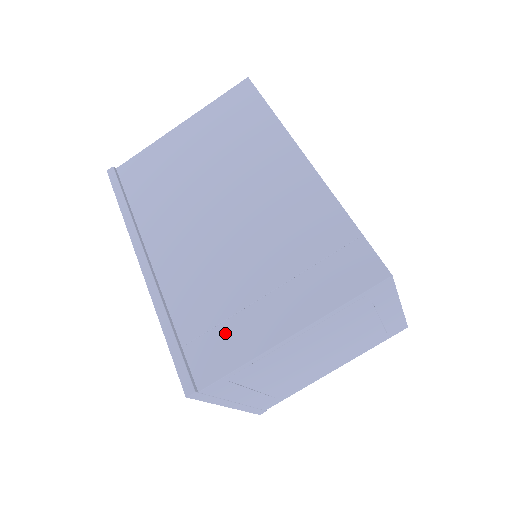
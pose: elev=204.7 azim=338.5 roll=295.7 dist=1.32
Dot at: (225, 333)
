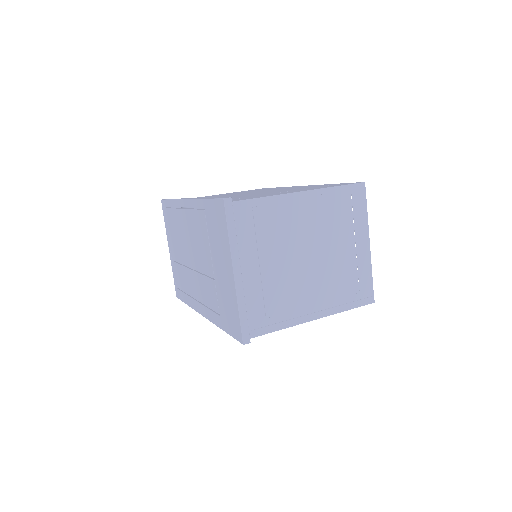
Dot at: occluded
